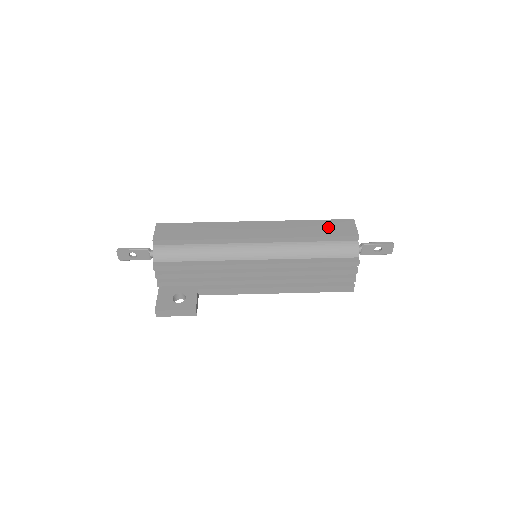
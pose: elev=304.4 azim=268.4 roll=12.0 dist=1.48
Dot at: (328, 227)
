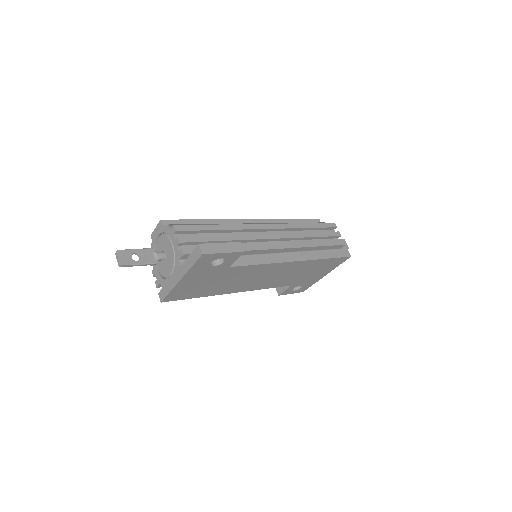
Dot at: occluded
